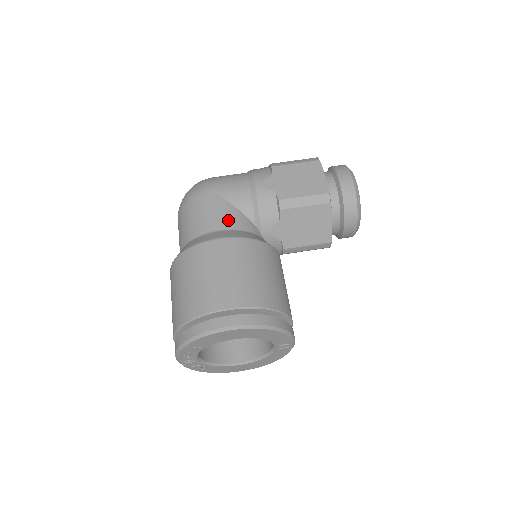
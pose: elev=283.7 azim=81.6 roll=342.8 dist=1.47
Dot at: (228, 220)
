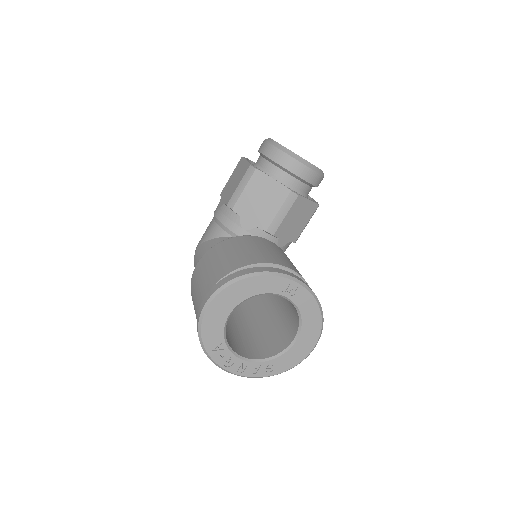
Dot at: occluded
